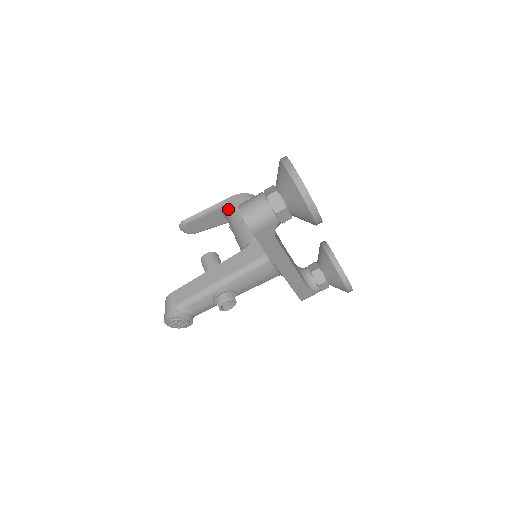
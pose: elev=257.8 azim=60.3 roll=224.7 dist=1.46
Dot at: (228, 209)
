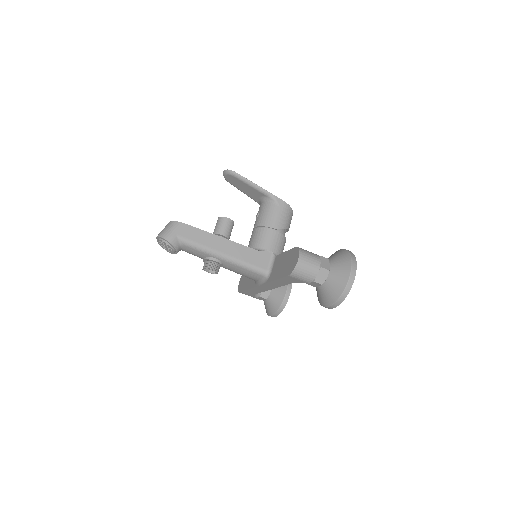
Dot at: (272, 205)
